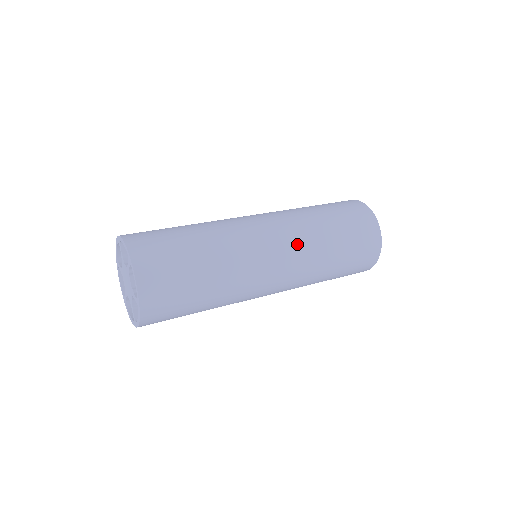
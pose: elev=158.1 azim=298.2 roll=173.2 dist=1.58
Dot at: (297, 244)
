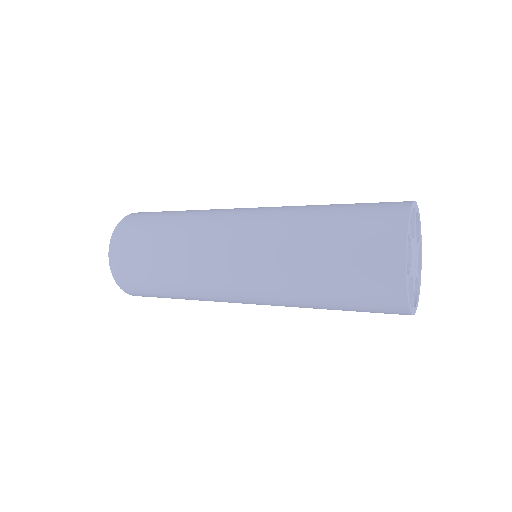
Dot at: (261, 246)
